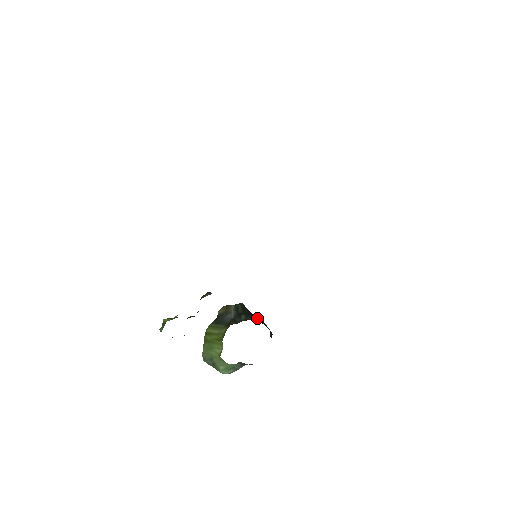
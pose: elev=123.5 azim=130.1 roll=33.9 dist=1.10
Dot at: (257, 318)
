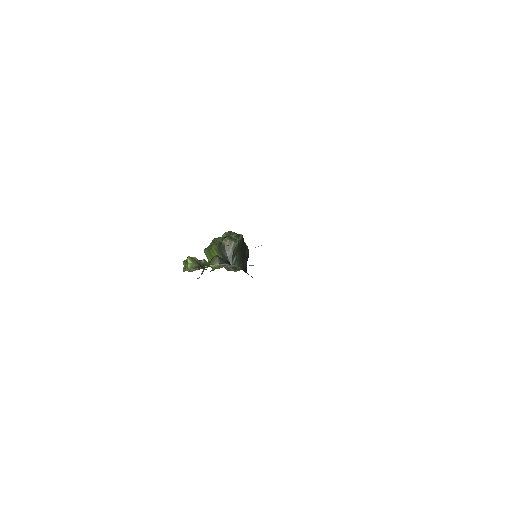
Dot at: (243, 258)
